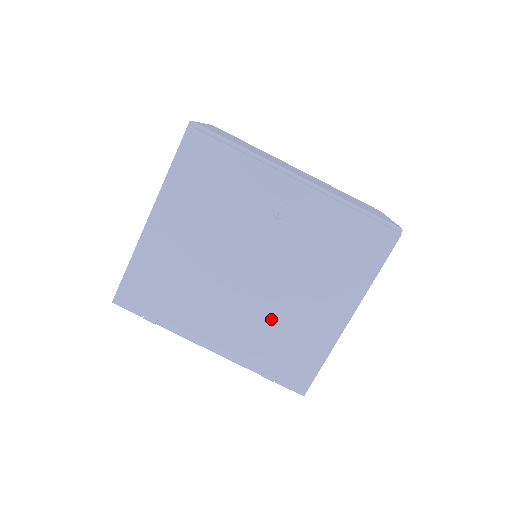
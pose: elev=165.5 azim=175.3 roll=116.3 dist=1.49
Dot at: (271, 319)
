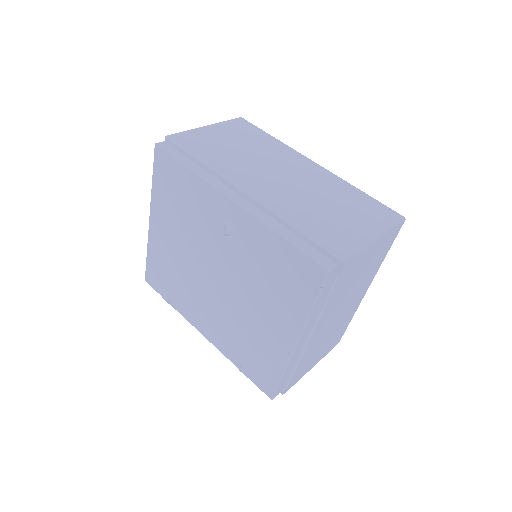
Dot at: (237, 324)
